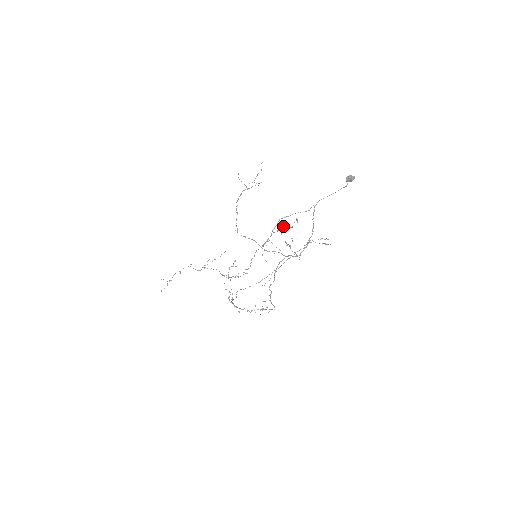
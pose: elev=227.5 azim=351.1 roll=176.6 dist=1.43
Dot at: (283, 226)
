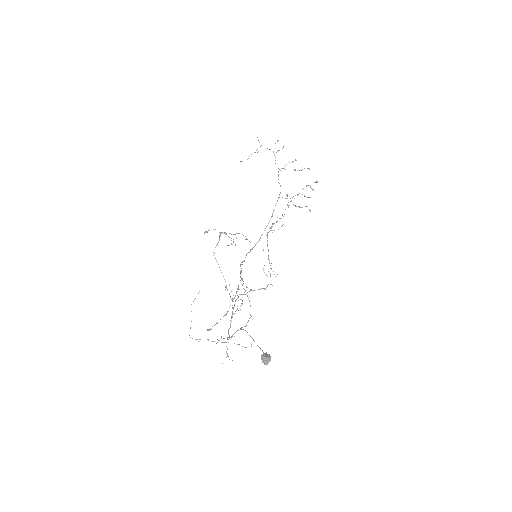
Dot at: (233, 298)
